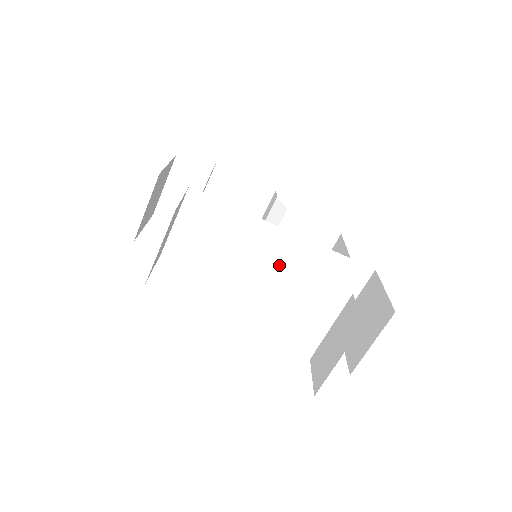
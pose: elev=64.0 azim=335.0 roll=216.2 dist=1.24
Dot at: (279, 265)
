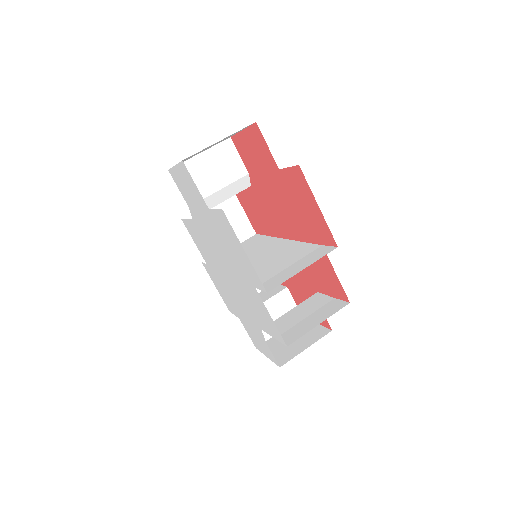
Dot at: (265, 258)
